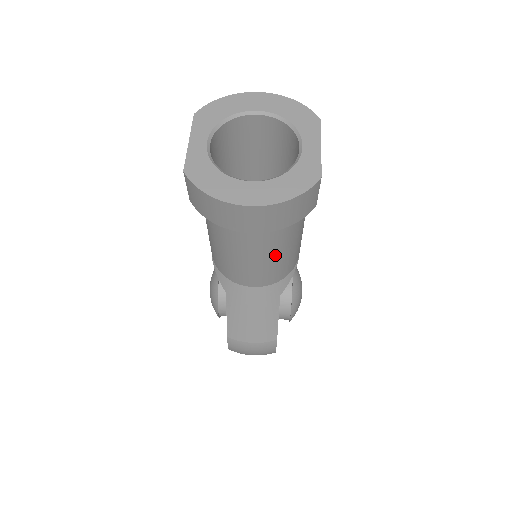
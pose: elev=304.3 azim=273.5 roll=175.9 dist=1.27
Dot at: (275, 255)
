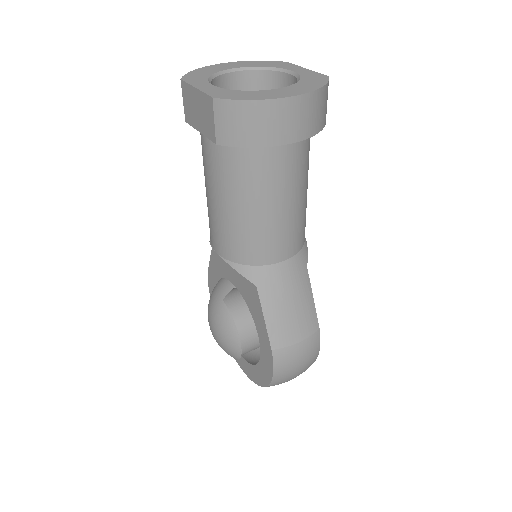
Dot at: (300, 198)
